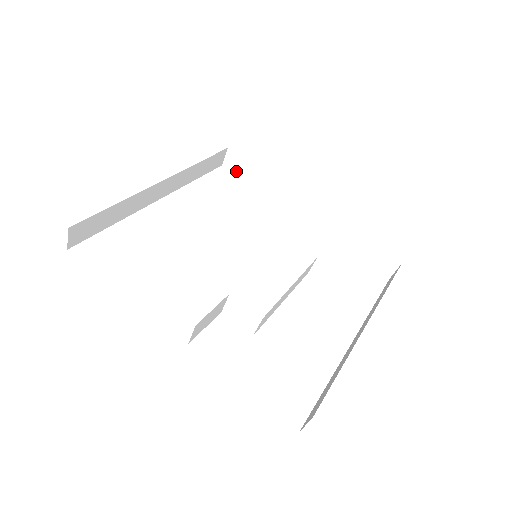
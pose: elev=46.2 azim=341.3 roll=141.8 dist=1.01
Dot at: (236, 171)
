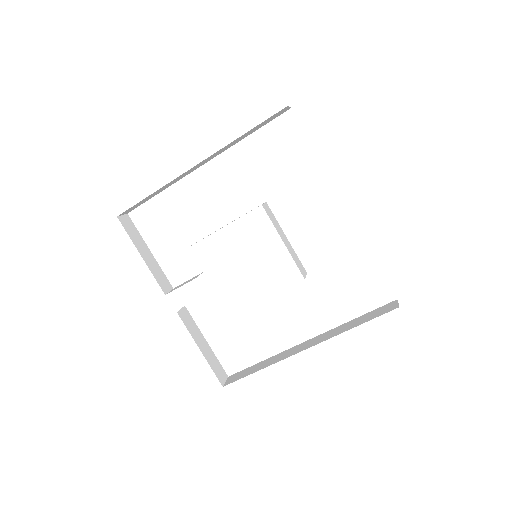
Dot at: occluded
